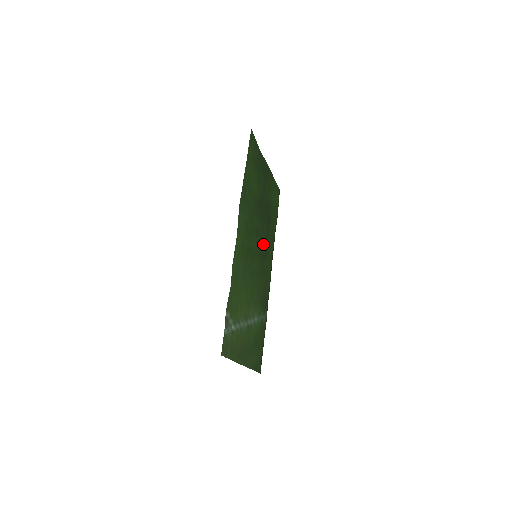
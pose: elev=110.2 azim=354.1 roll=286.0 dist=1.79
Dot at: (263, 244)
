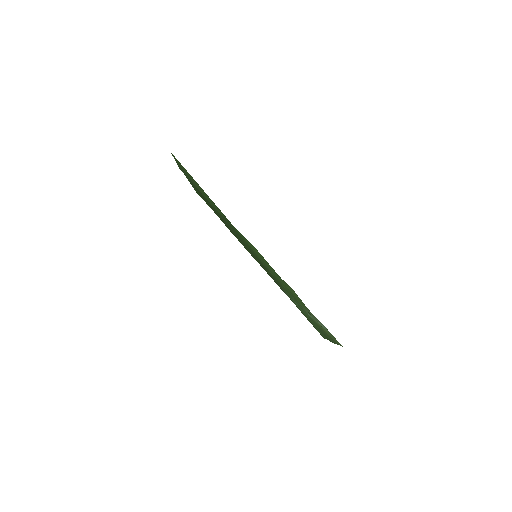
Dot at: occluded
